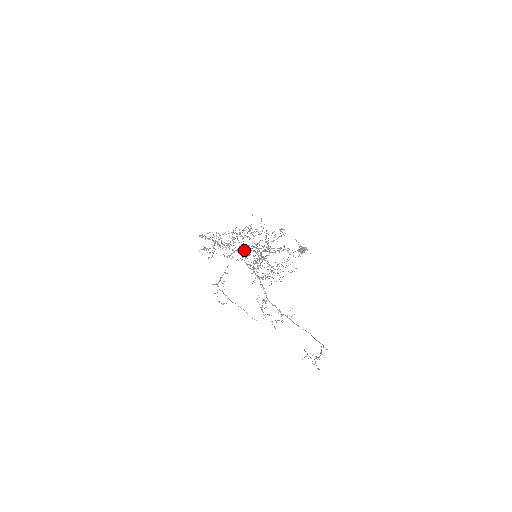
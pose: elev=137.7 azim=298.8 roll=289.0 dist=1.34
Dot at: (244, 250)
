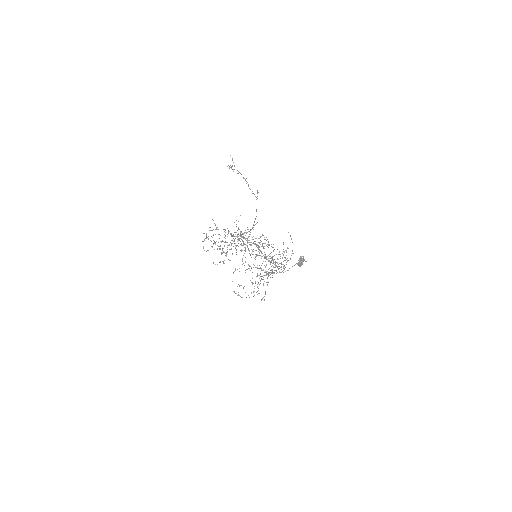
Dot at: occluded
